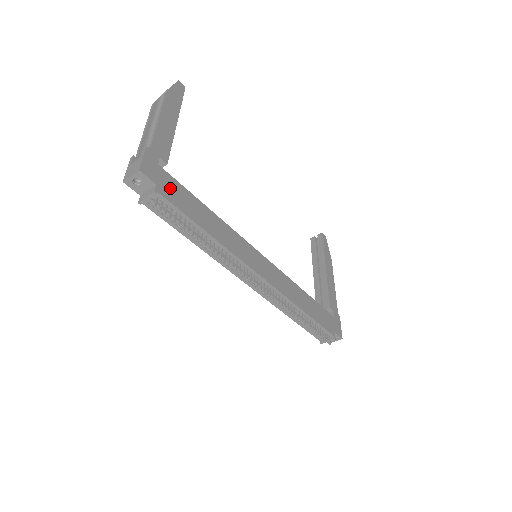
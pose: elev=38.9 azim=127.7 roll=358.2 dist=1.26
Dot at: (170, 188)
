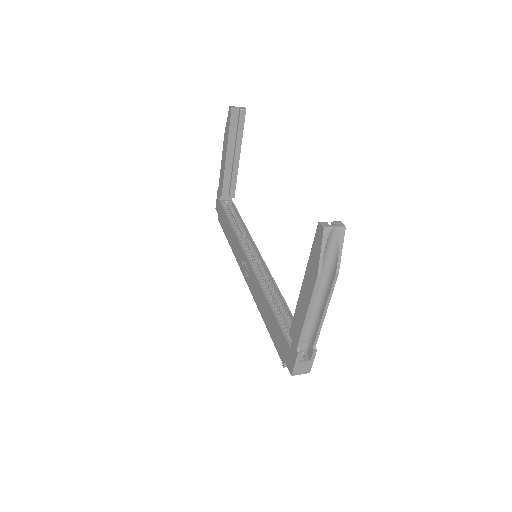
Dot at: occluded
